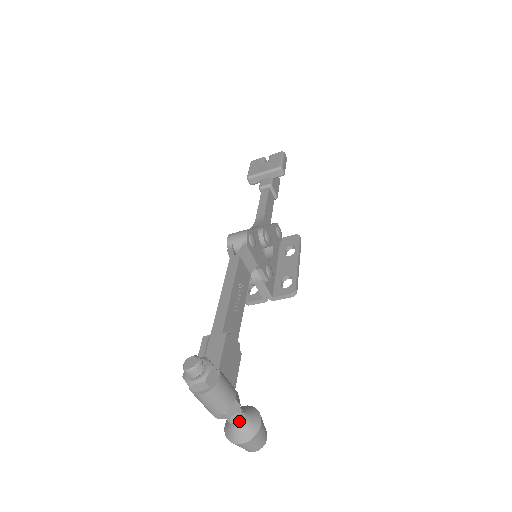
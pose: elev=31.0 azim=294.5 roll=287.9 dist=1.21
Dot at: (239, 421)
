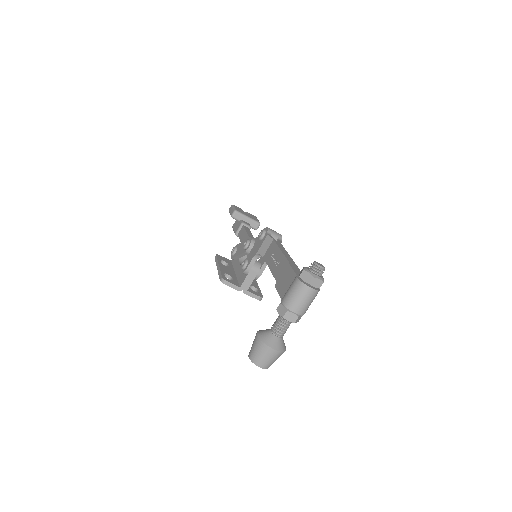
Dot at: (283, 333)
